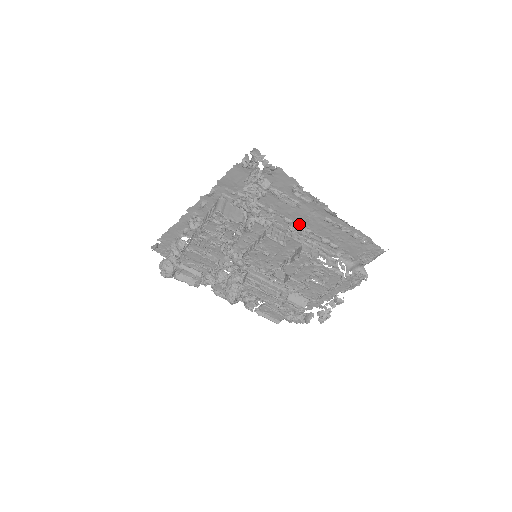
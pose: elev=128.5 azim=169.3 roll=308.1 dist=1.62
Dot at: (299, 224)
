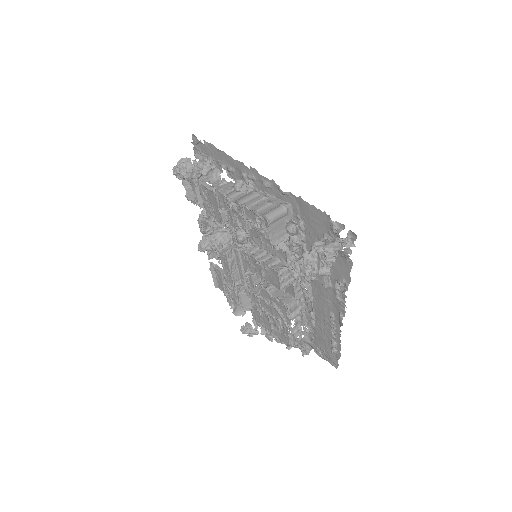
Dot at: (312, 289)
